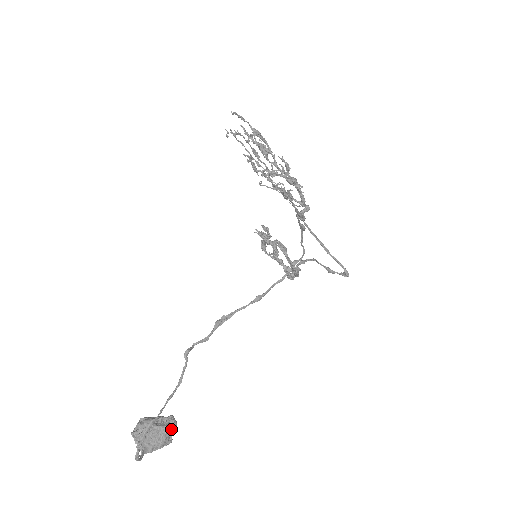
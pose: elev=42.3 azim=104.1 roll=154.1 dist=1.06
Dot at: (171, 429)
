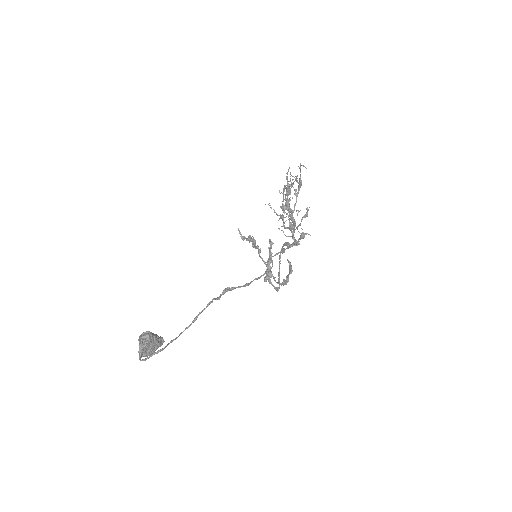
Dot at: (159, 346)
